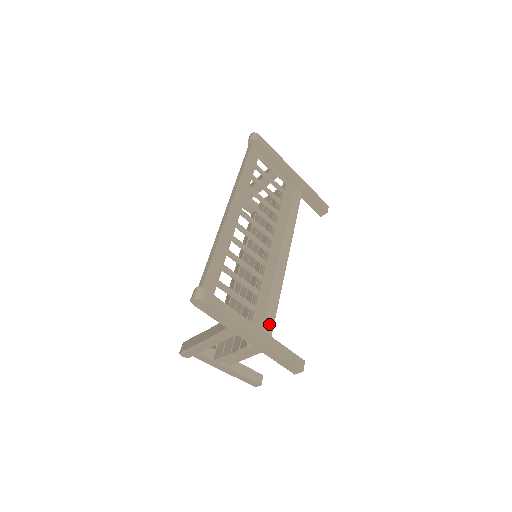
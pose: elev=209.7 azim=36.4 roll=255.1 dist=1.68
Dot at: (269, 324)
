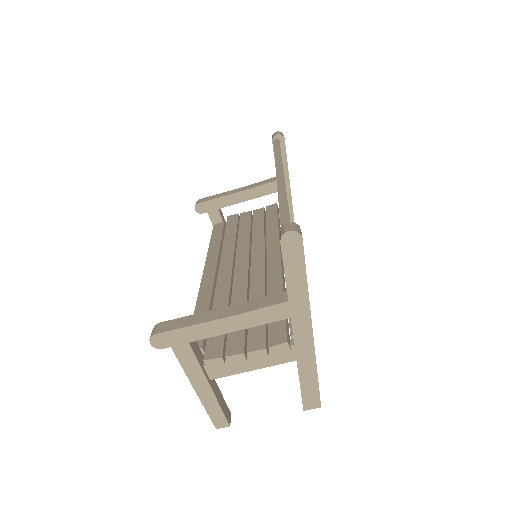
Dot at: occluded
